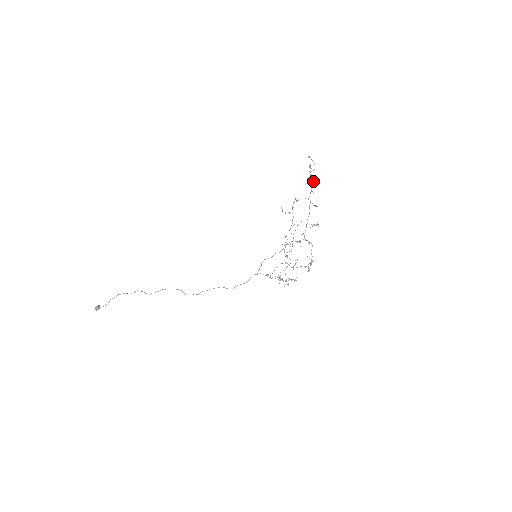
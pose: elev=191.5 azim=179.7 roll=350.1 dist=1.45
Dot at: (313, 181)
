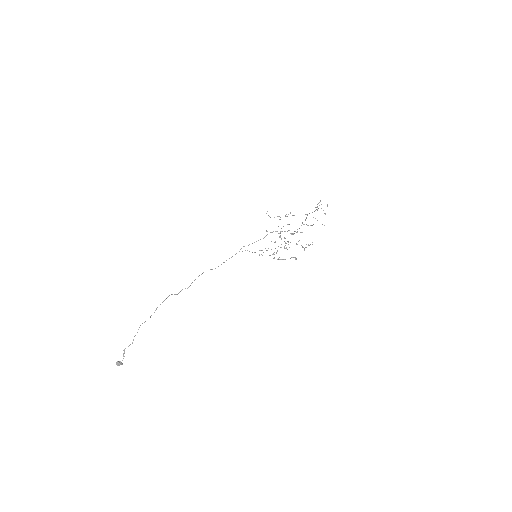
Dot at: occluded
